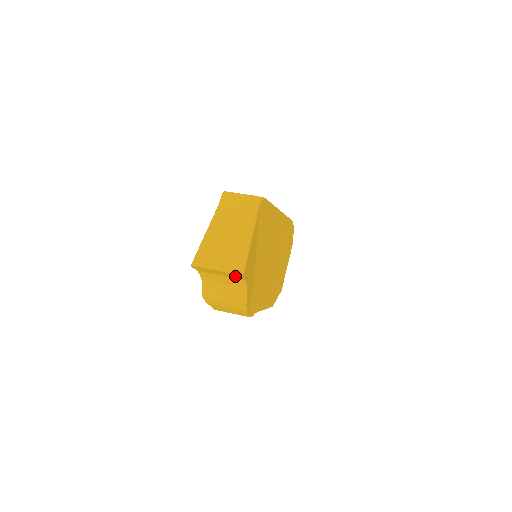
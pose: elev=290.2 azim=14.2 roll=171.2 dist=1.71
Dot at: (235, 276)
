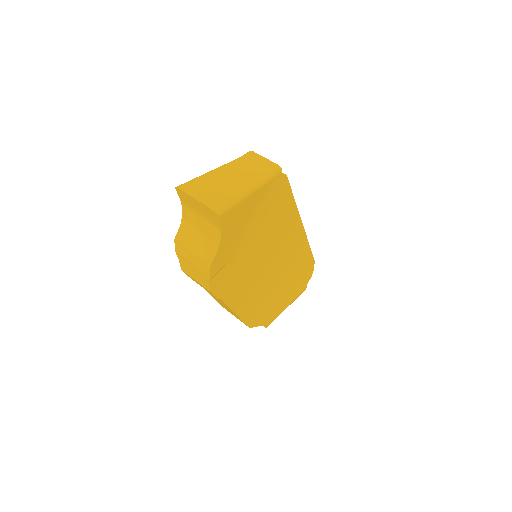
Dot at: (212, 217)
